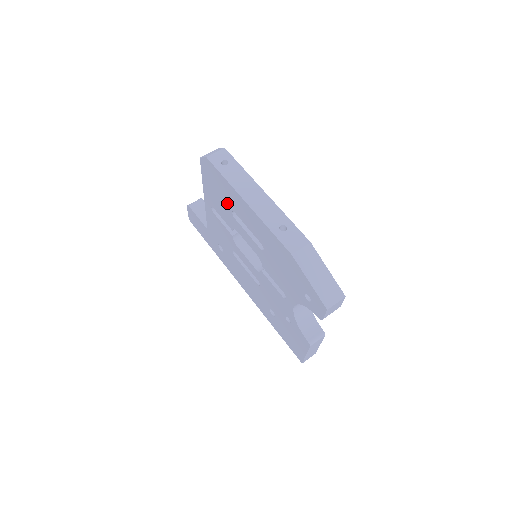
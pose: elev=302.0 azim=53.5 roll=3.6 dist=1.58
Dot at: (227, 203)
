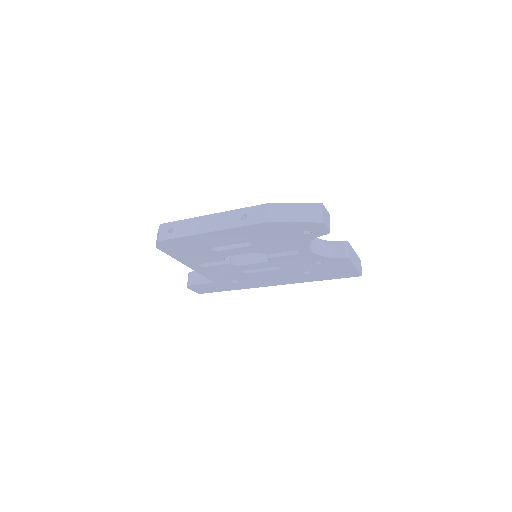
Dot at: (201, 249)
